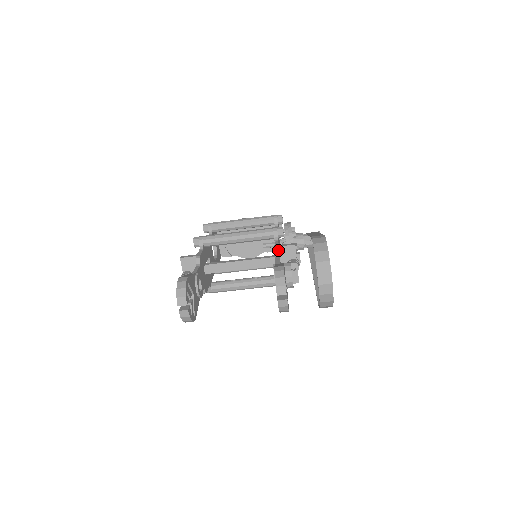
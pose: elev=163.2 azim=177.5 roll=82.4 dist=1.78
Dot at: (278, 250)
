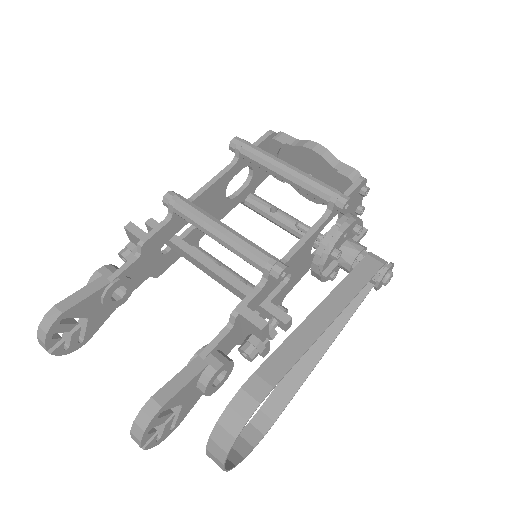
Dot at: (234, 319)
